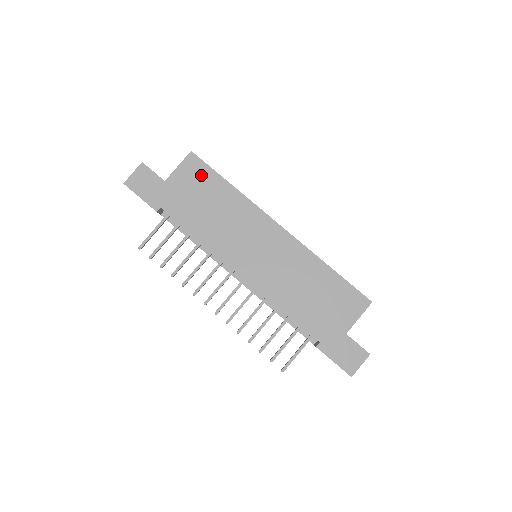
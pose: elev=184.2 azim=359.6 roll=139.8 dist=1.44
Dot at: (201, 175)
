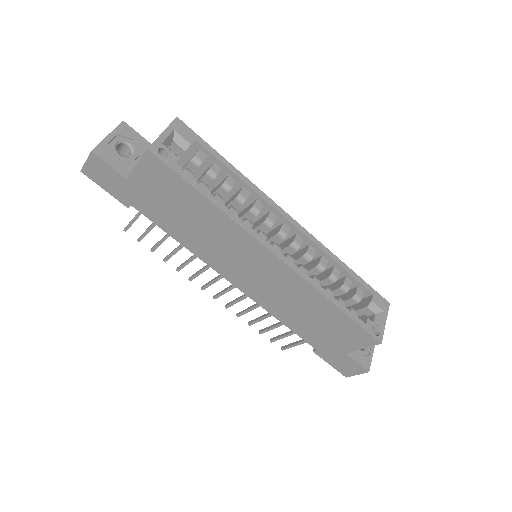
Dot at: (168, 181)
